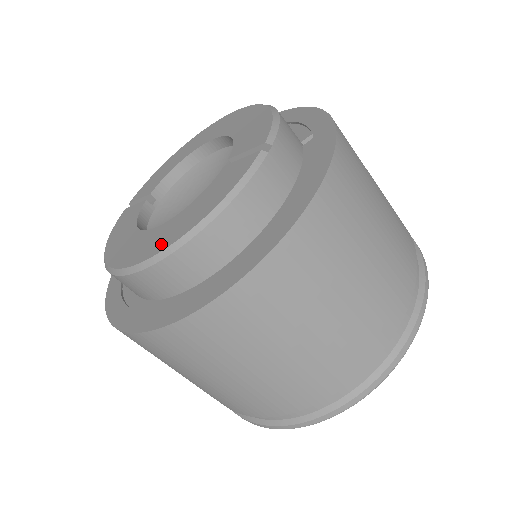
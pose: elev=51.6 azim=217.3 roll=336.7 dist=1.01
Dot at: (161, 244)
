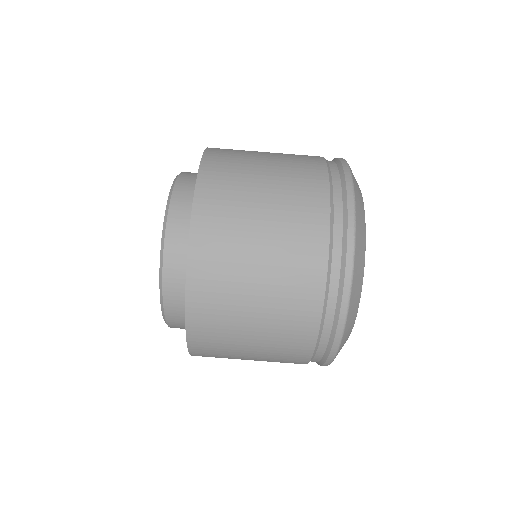
Dot at: occluded
